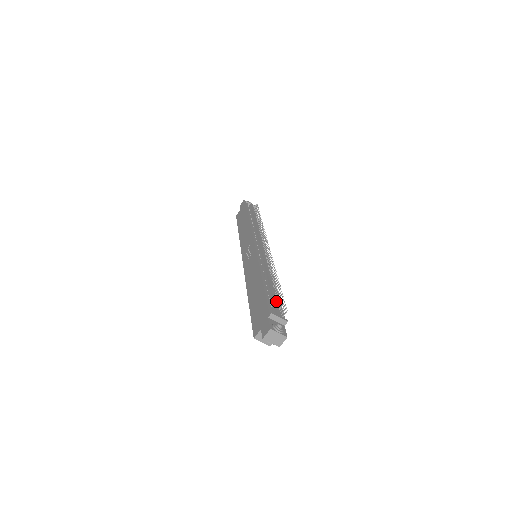
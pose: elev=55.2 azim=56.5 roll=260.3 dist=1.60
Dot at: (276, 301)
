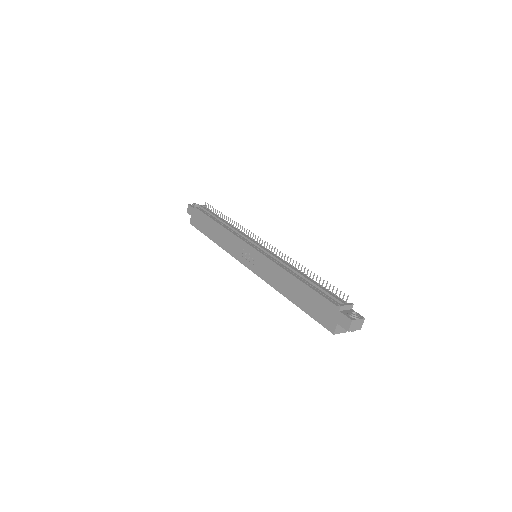
Dot at: (328, 292)
